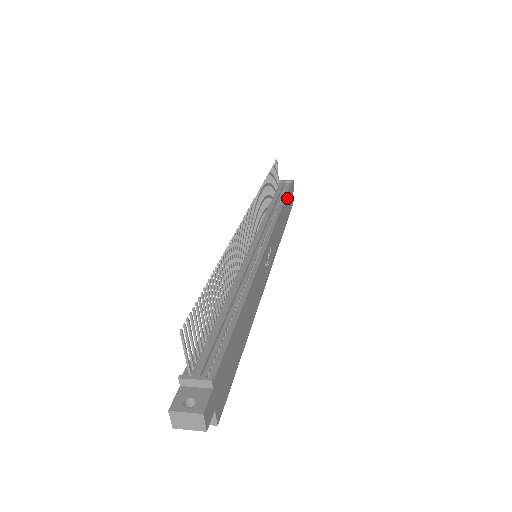
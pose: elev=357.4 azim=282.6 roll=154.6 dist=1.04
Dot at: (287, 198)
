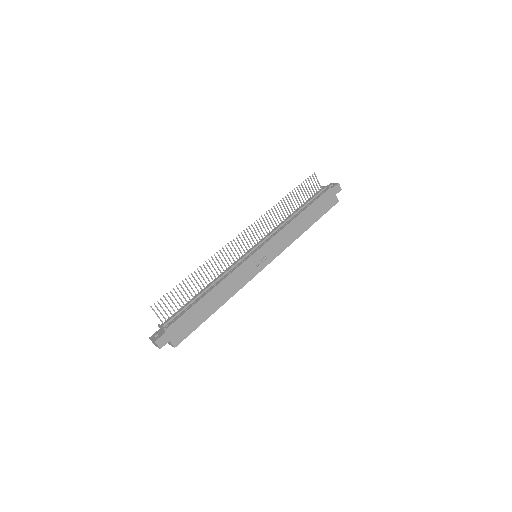
Dot at: (316, 203)
